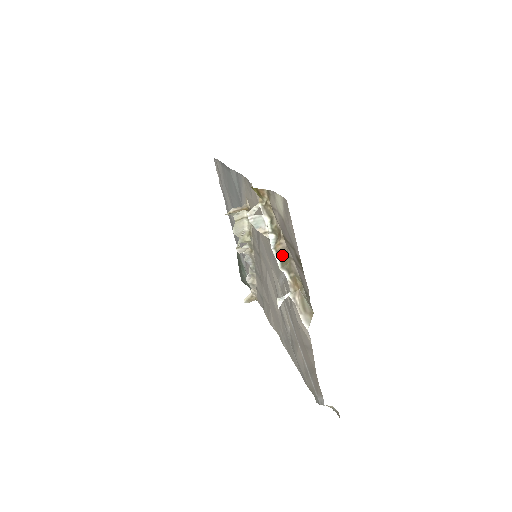
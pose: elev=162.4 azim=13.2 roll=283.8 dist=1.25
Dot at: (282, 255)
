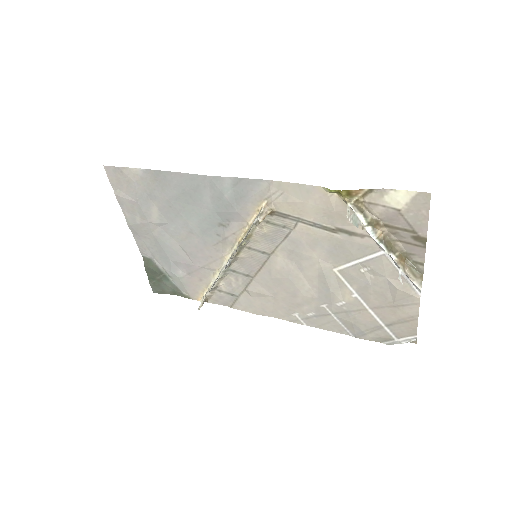
Dot at: (385, 241)
